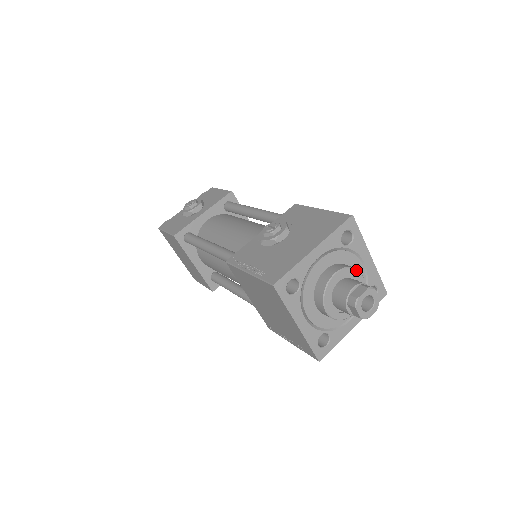
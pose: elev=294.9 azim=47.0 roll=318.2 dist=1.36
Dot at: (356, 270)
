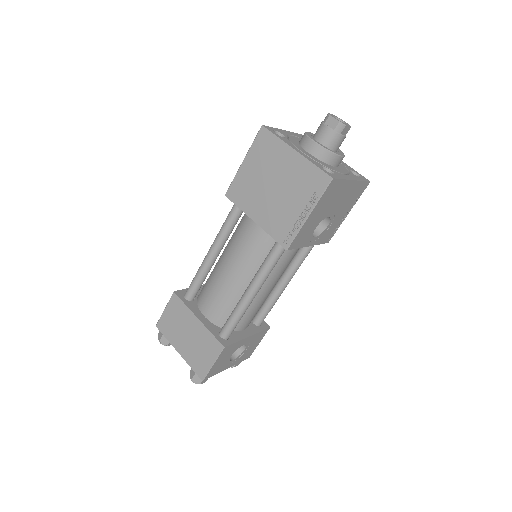
Dot at: occluded
